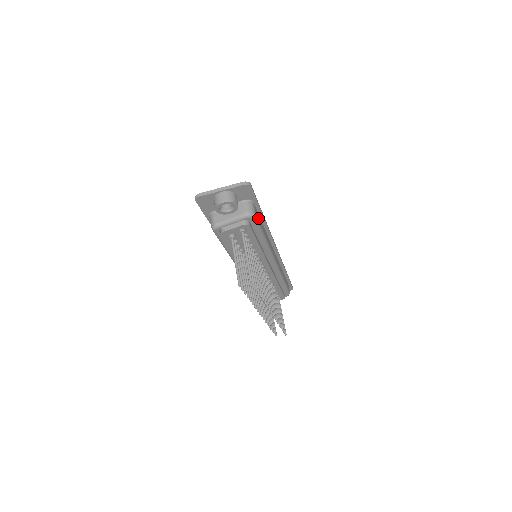
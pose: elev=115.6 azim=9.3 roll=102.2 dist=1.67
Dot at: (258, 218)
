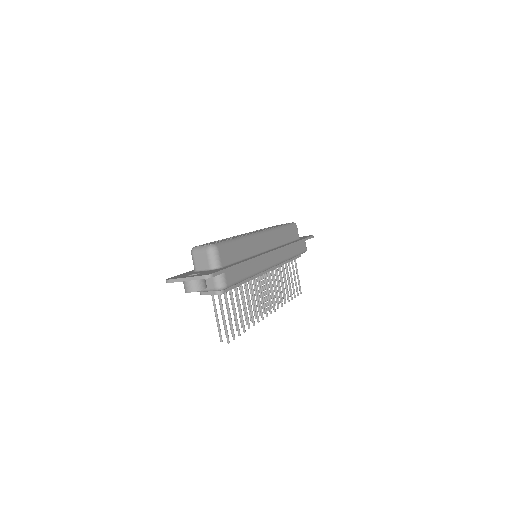
Dot at: (234, 277)
